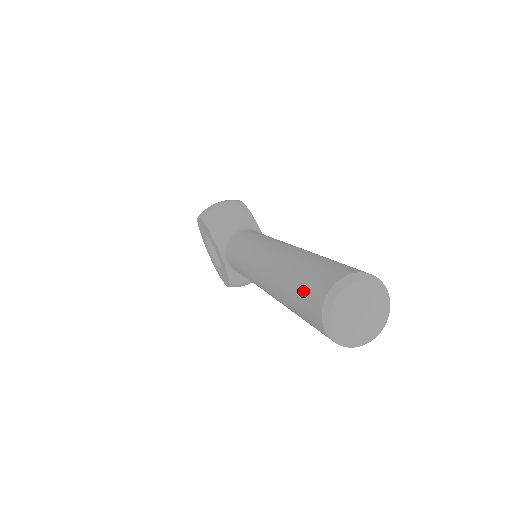
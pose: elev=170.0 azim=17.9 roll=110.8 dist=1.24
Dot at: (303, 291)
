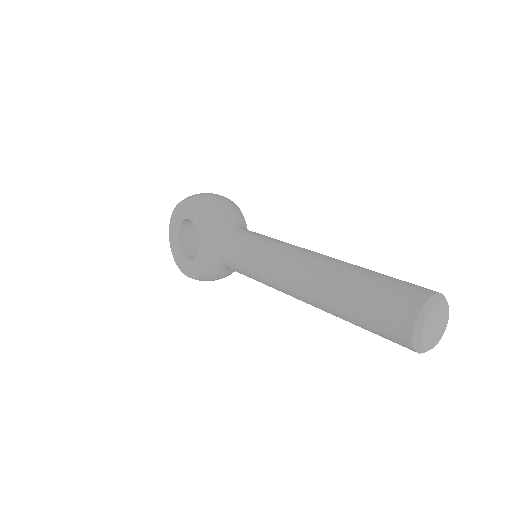
Dot at: (385, 297)
